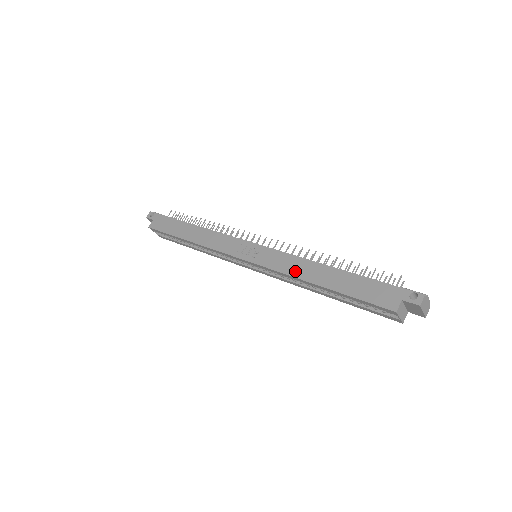
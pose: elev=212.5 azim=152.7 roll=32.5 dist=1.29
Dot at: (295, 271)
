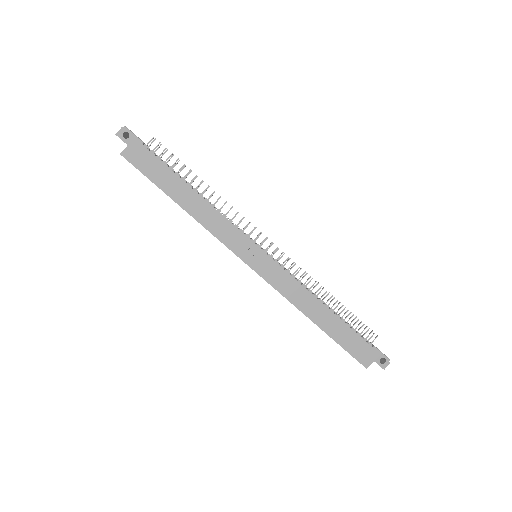
Dot at: (298, 301)
